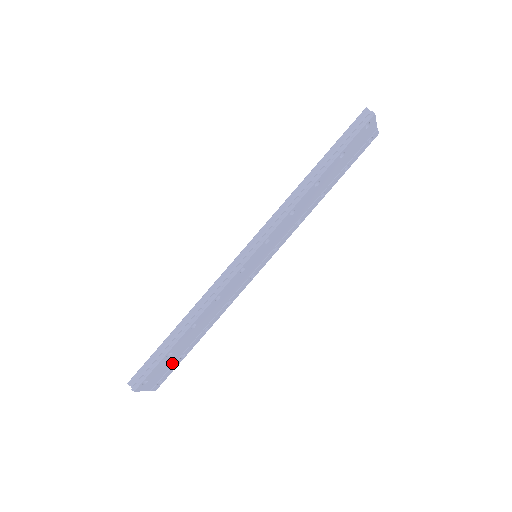
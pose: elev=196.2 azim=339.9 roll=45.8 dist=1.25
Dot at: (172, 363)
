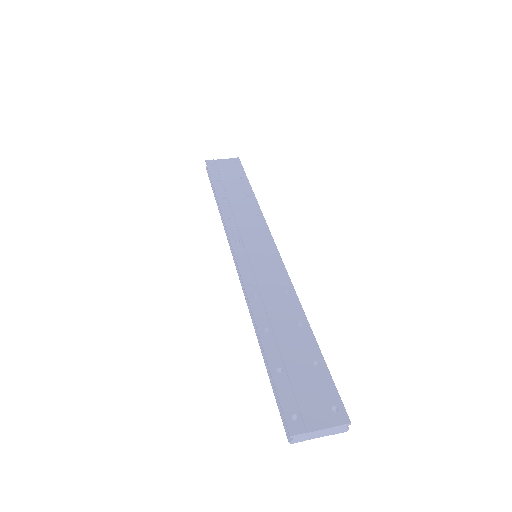
Dot at: occluded
